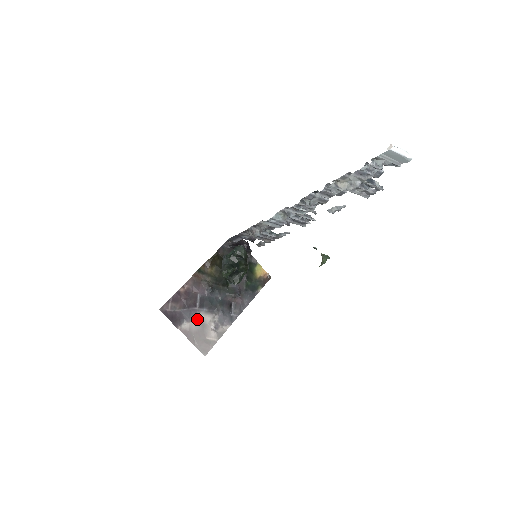
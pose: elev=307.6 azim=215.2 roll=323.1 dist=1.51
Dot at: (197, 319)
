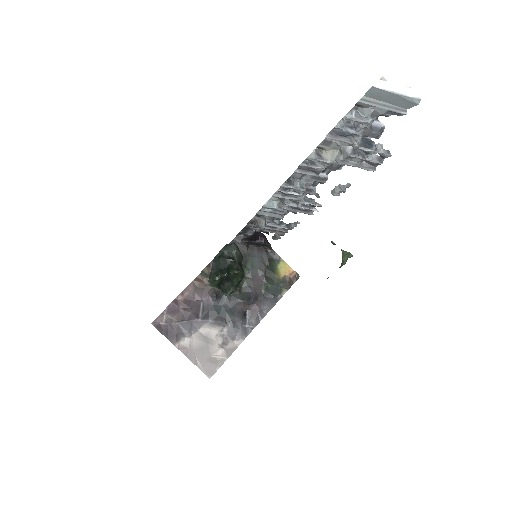
Dot at: (200, 333)
